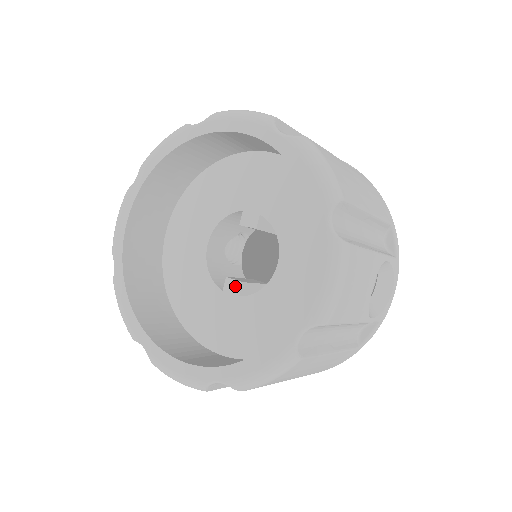
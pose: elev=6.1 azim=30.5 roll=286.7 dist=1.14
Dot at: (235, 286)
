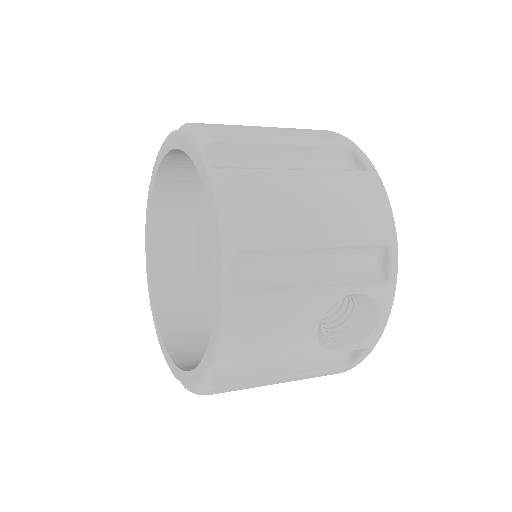
Dot at: occluded
